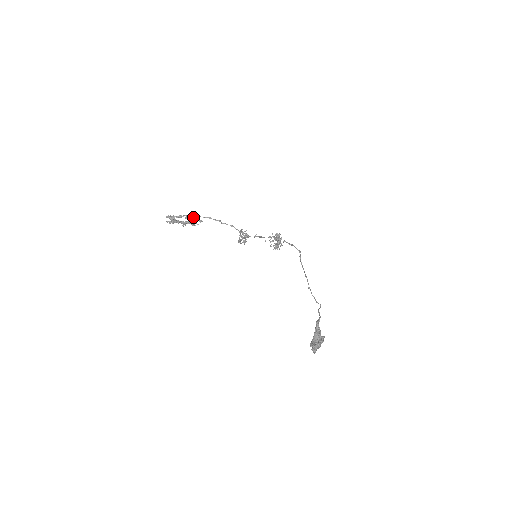
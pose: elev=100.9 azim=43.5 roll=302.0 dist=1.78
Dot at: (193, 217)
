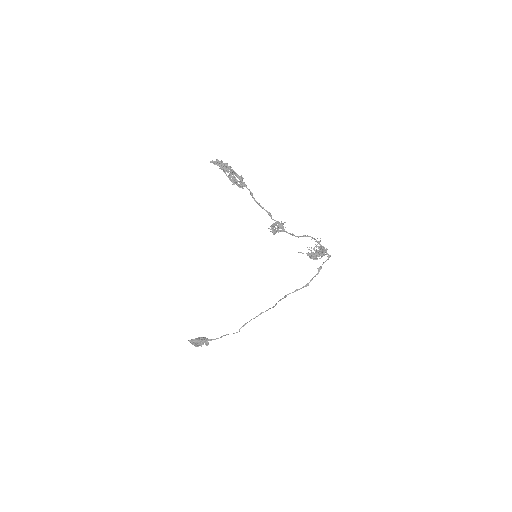
Dot at: (240, 178)
